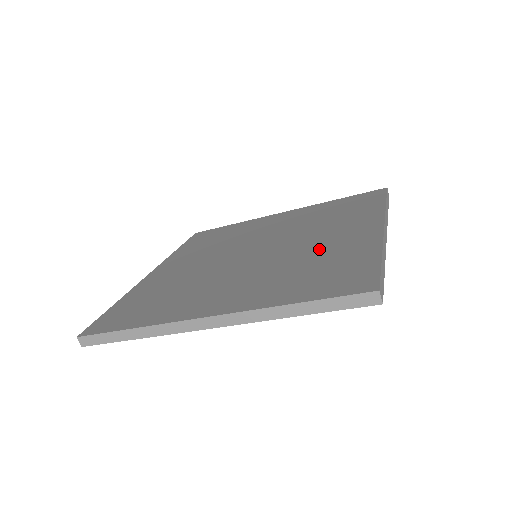
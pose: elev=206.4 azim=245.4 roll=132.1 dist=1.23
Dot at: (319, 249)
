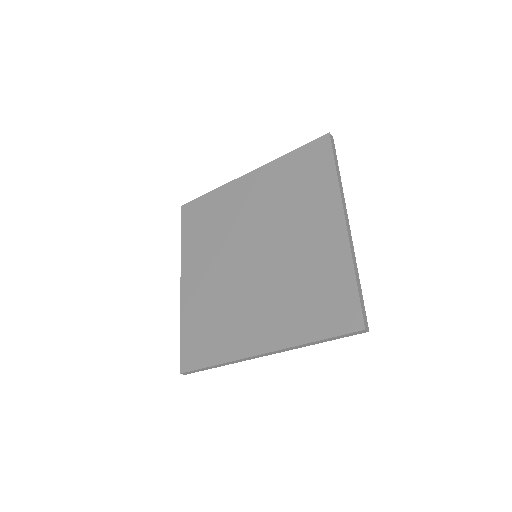
Dot at: (306, 260)
